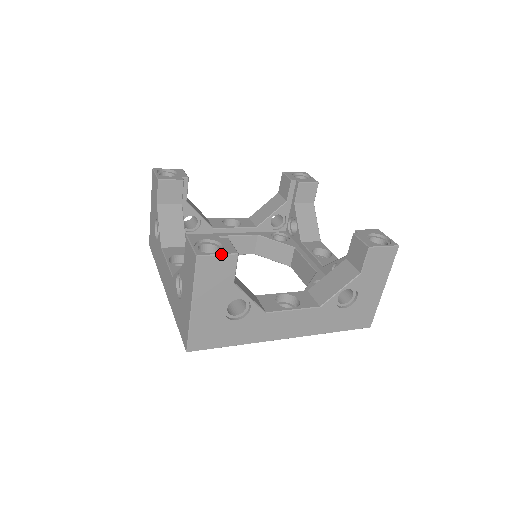
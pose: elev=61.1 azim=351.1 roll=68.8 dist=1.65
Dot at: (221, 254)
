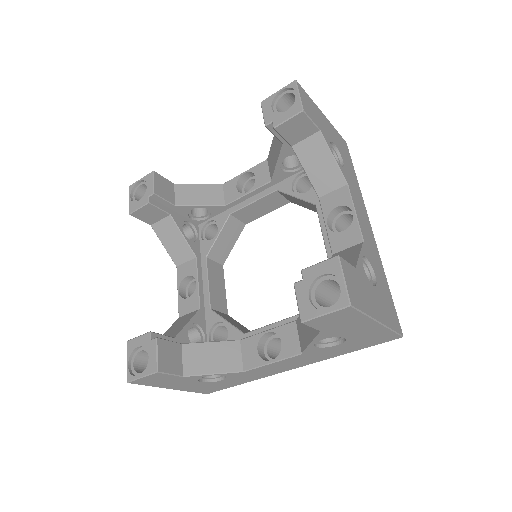
Dot at: (144, 376)
